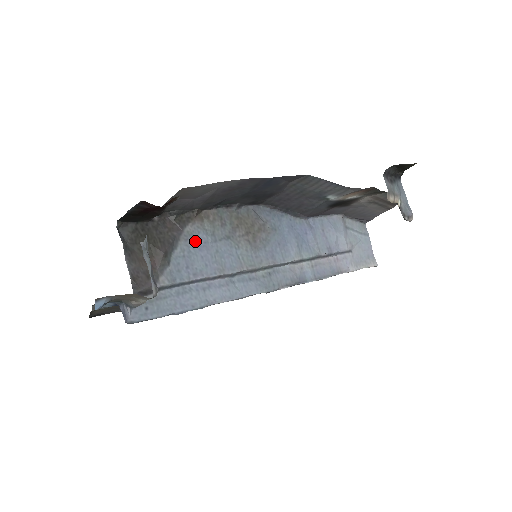
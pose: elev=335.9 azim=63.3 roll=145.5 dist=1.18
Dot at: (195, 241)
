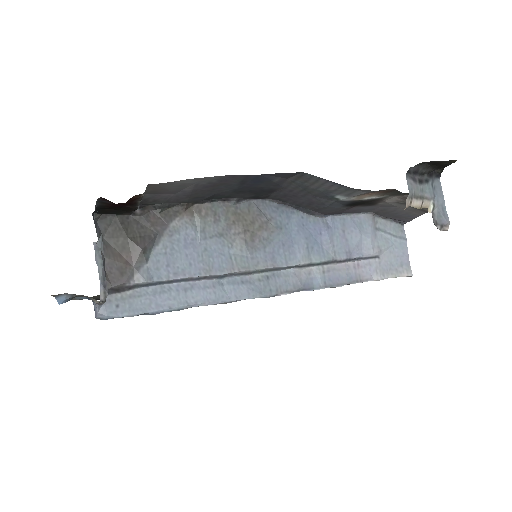
Dot at: (181, 237)
